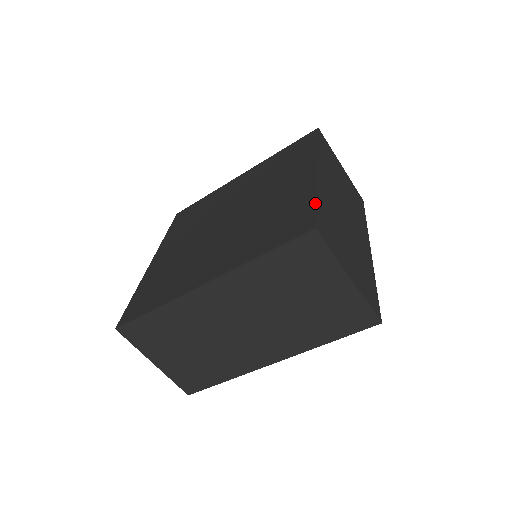
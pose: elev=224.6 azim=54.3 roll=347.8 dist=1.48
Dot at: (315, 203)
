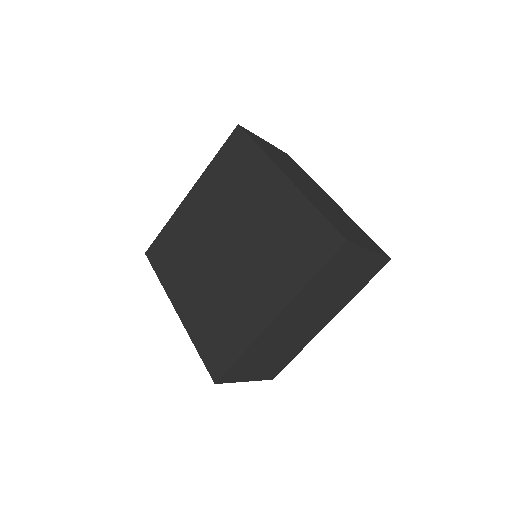
Dot at: (322, 216)
